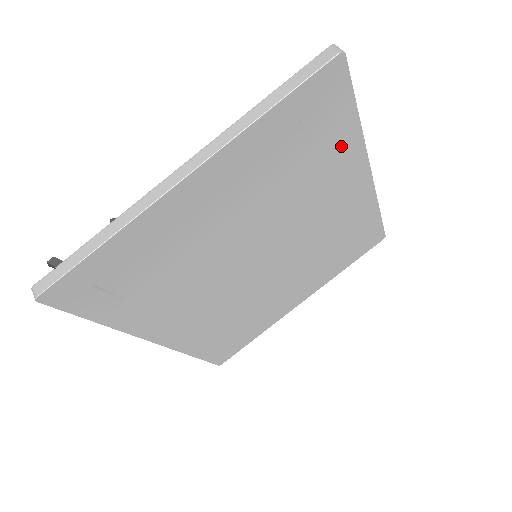
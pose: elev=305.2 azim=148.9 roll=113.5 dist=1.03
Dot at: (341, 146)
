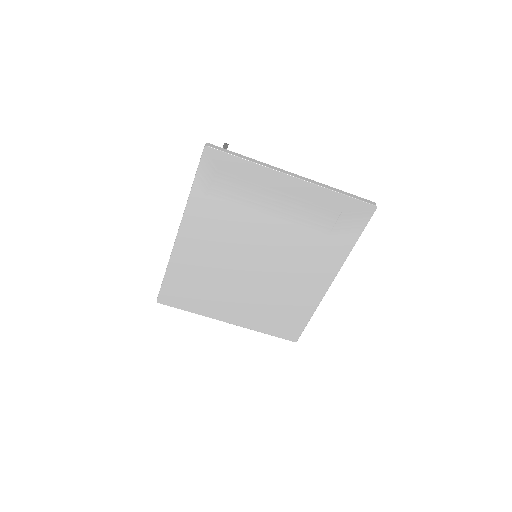
Dot at: (339, 247)
